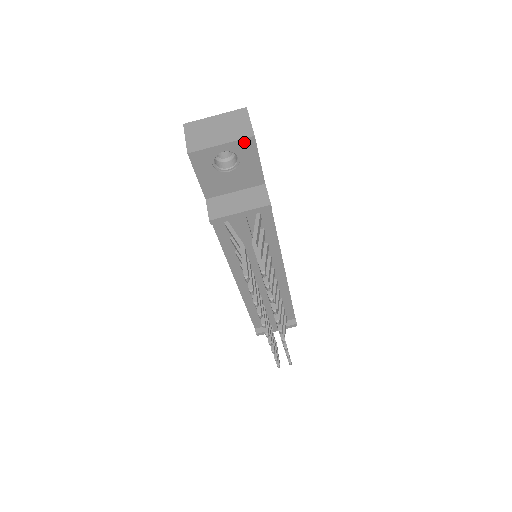
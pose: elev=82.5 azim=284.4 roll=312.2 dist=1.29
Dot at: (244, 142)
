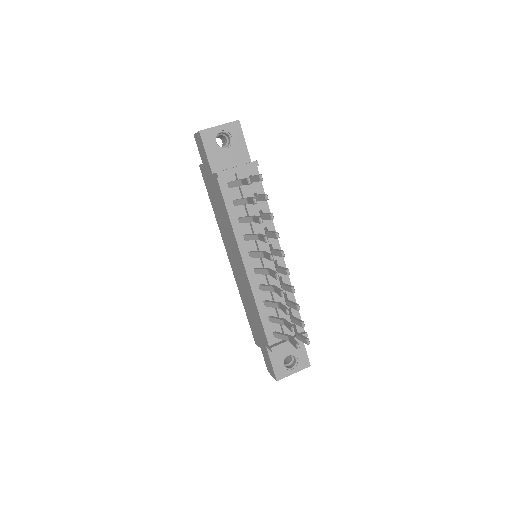
Dot at: (233, 124)
